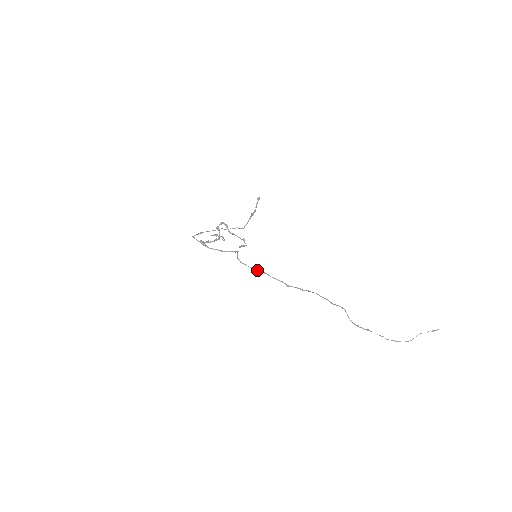
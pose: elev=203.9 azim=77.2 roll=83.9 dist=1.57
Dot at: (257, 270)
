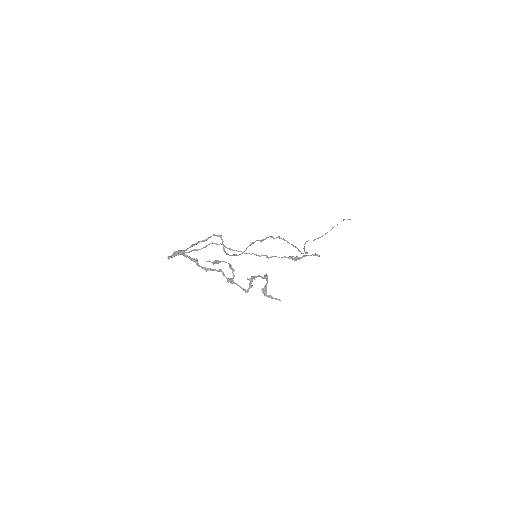
Dot at: occluded
